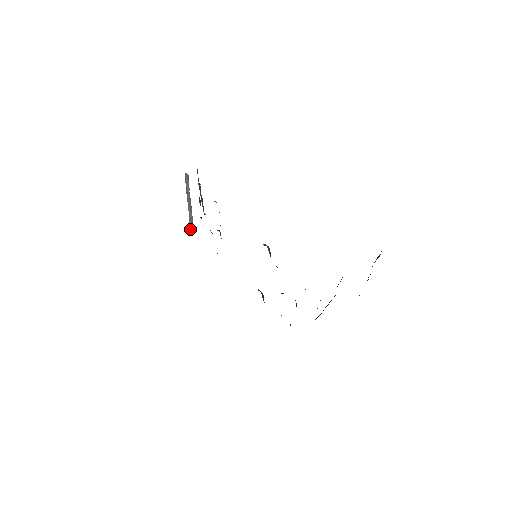
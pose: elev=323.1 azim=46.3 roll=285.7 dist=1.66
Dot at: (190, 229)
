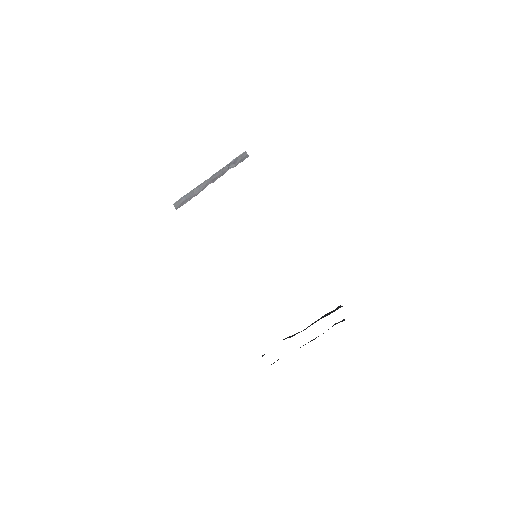
Dot at: (176, 202)
